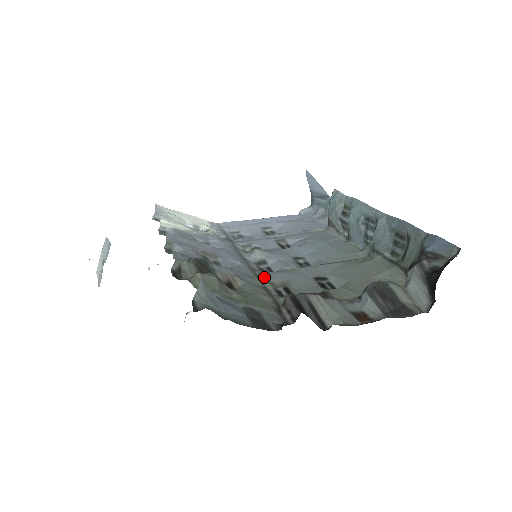
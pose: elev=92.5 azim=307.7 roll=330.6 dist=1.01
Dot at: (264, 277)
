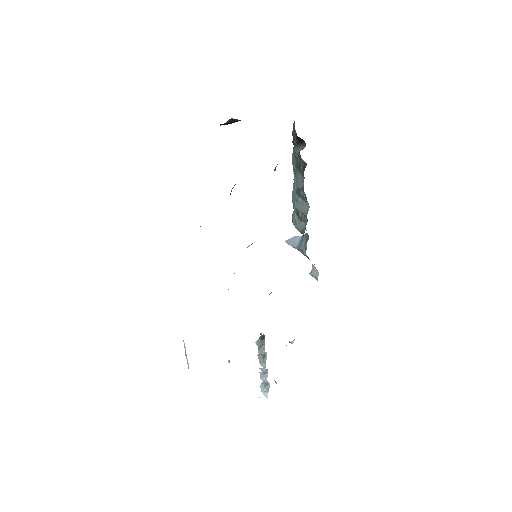
Dot at: occluded
